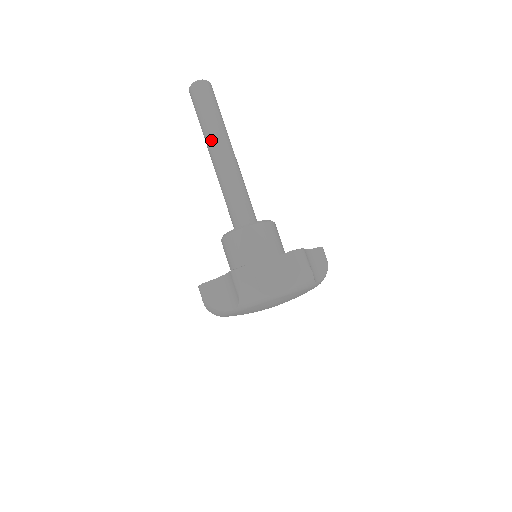
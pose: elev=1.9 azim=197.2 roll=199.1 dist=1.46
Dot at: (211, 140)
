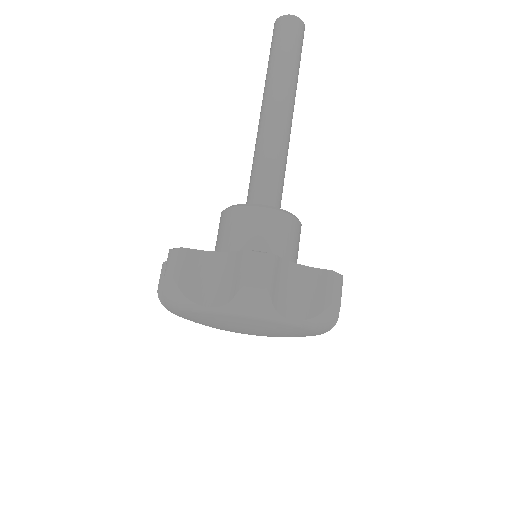
Dot at: (277, 87)
